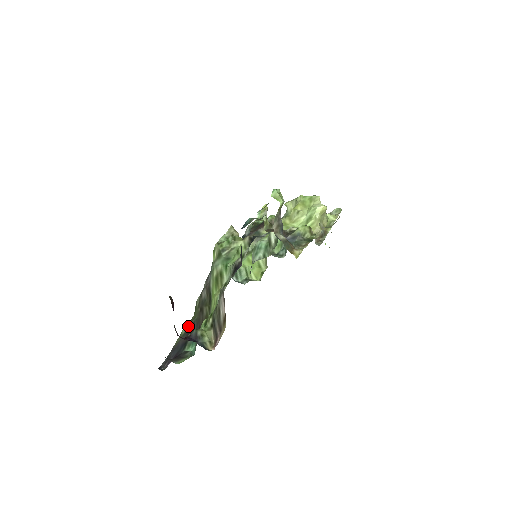
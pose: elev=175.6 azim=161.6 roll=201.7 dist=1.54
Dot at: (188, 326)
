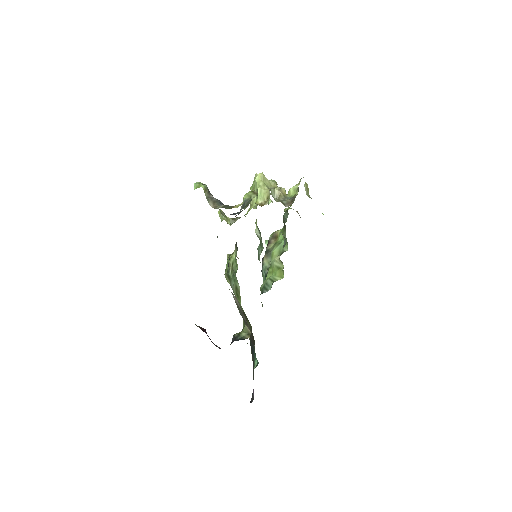
Dot at: (251, 353)
